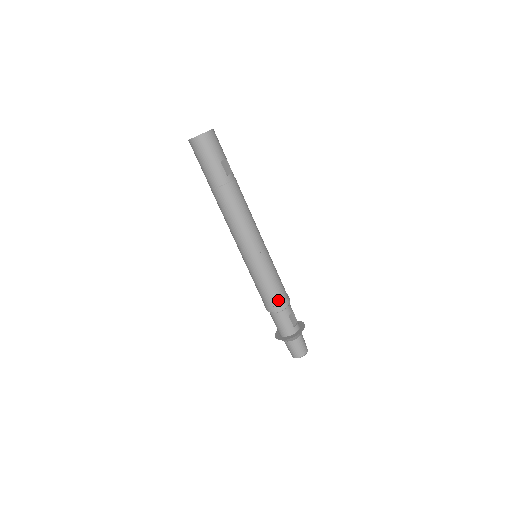
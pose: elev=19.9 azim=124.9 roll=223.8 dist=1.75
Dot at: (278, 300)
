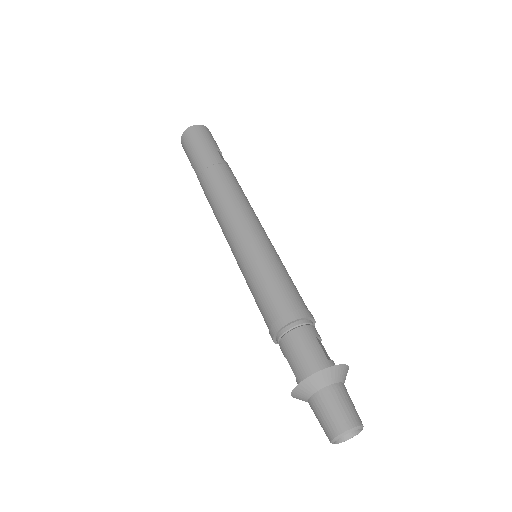
Dot at: (294, 304)
